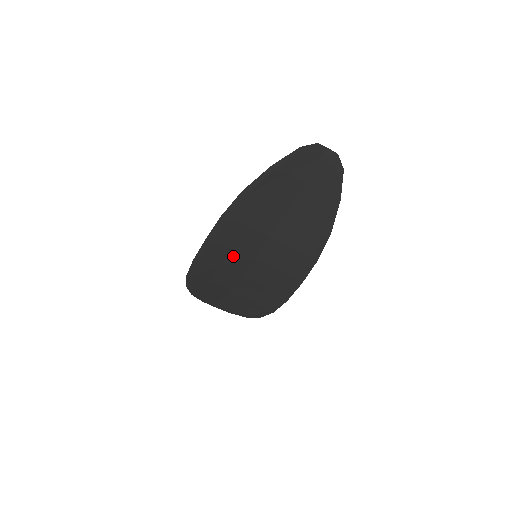
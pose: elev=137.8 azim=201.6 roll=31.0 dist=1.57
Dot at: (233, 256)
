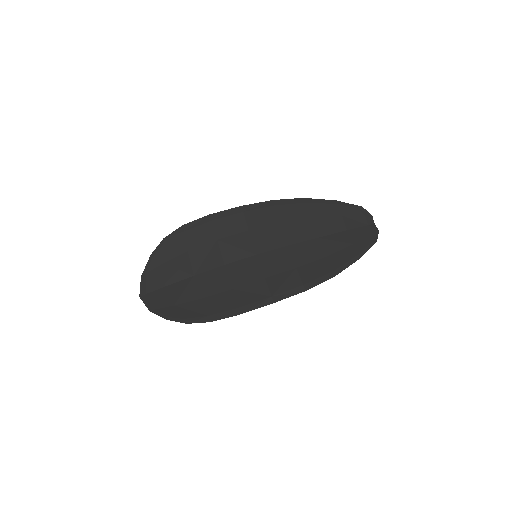
Dot at: (242, 238)
